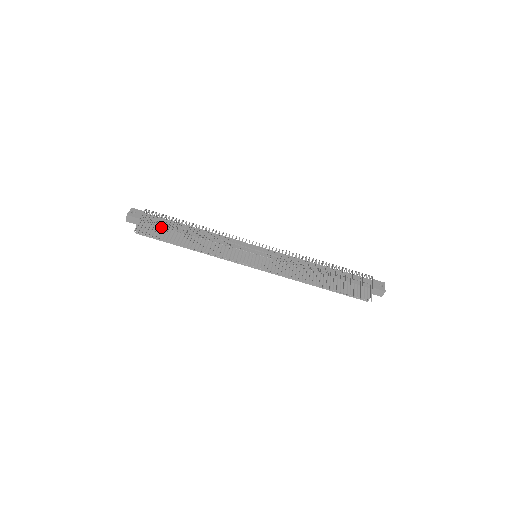
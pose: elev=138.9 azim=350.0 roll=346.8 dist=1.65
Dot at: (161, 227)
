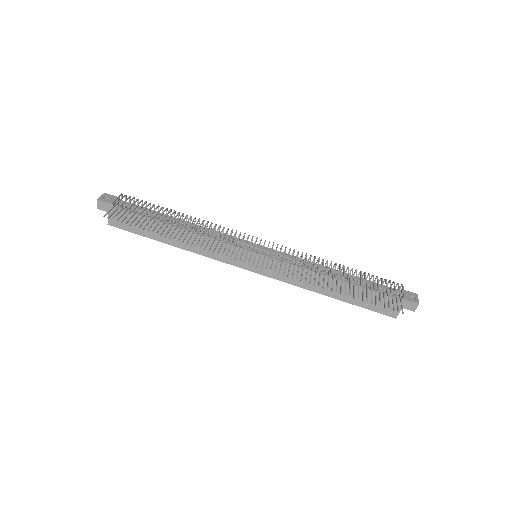
Dot at: (139, 214)
